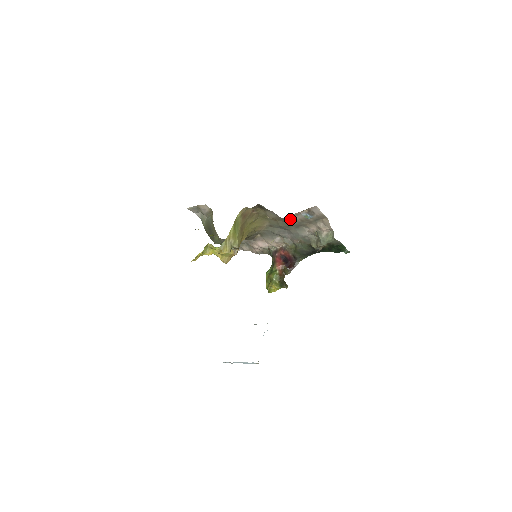
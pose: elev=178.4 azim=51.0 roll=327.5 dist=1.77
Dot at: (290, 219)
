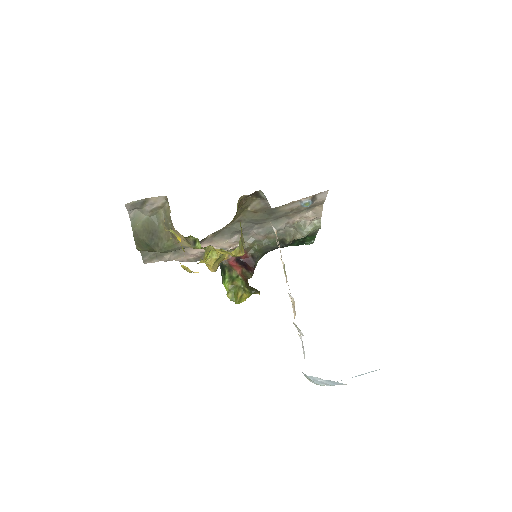
Dot at: (278, 209)
